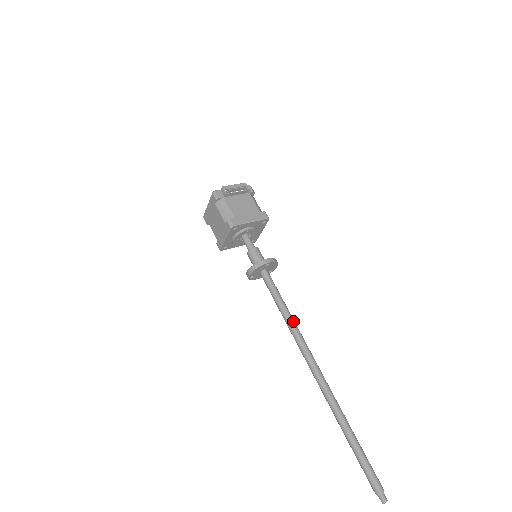
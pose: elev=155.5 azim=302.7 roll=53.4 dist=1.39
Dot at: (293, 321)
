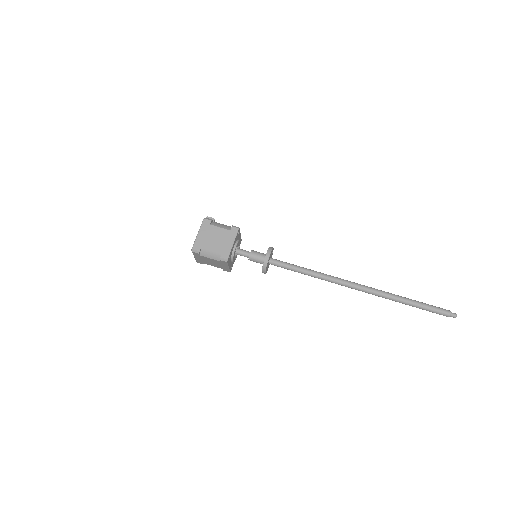
Dot at: (317, 272)
